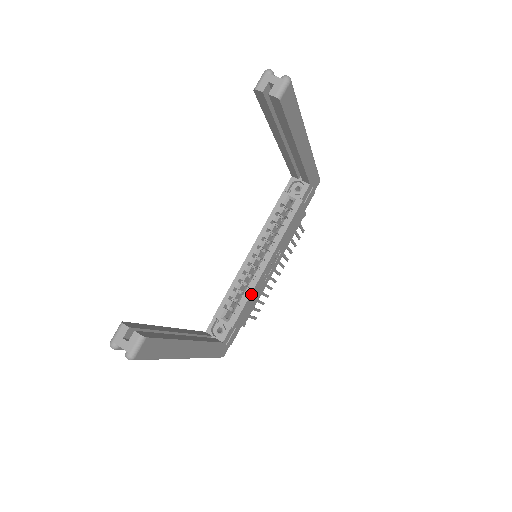
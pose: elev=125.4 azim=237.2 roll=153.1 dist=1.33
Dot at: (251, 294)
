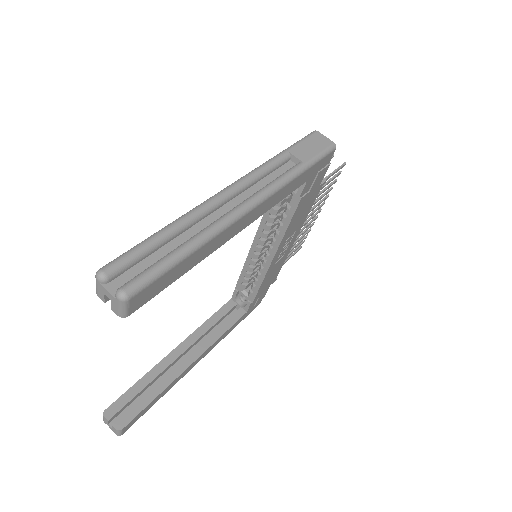
Dot at: (263, 280)
